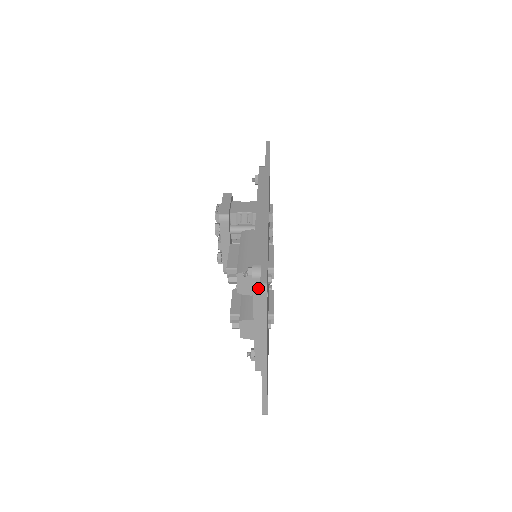
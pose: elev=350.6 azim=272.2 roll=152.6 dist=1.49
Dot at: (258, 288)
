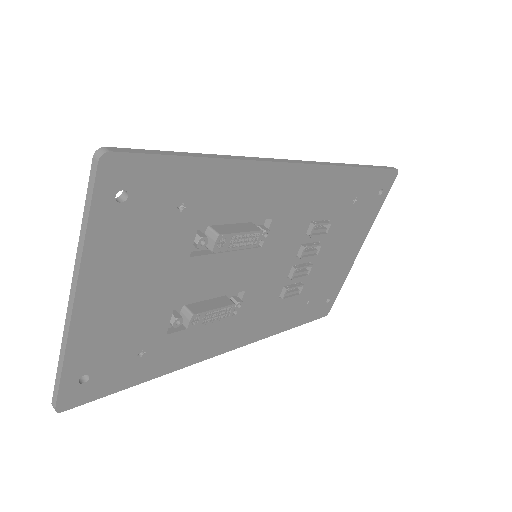
Dot at: occluded
